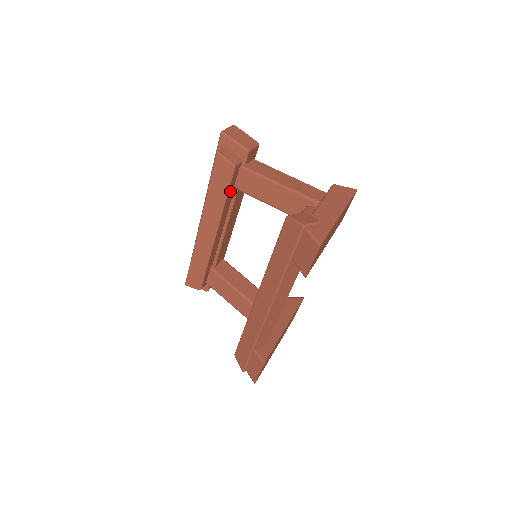
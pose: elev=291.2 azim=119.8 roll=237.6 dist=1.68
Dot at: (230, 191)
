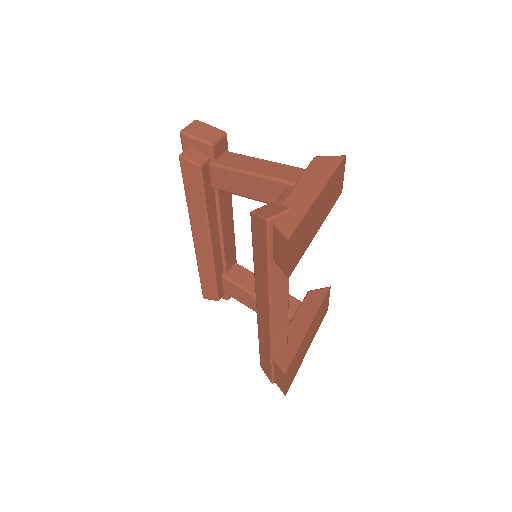
Dot at: (208, 193)
